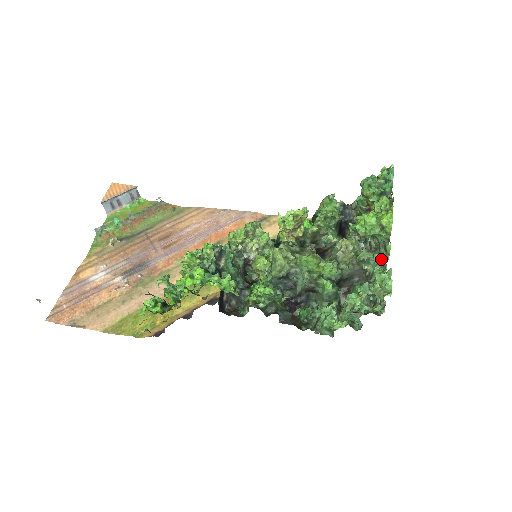
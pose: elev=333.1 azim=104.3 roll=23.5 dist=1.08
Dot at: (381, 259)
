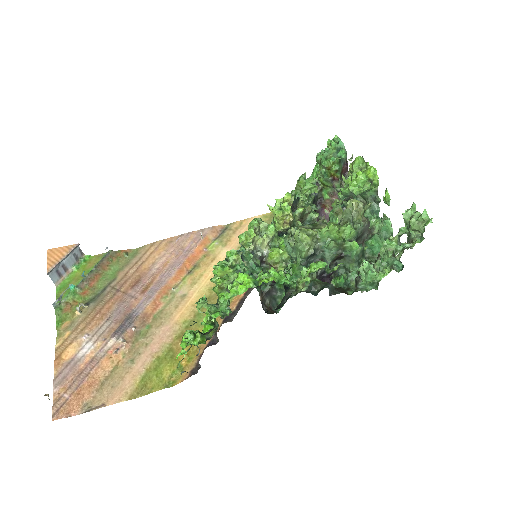
Dot at: (374, 212)
